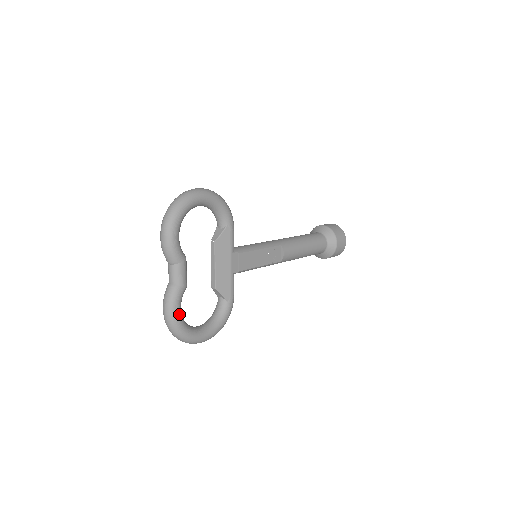
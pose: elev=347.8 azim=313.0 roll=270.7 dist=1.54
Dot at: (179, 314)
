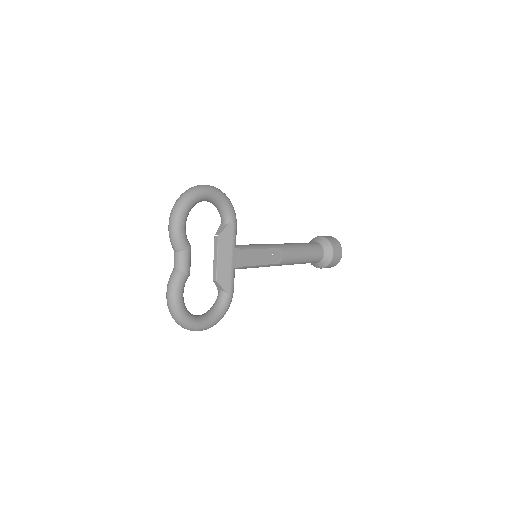
Dot at: (181, 299)
